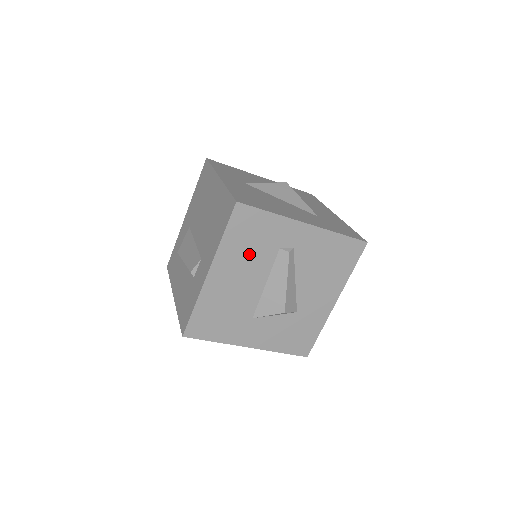
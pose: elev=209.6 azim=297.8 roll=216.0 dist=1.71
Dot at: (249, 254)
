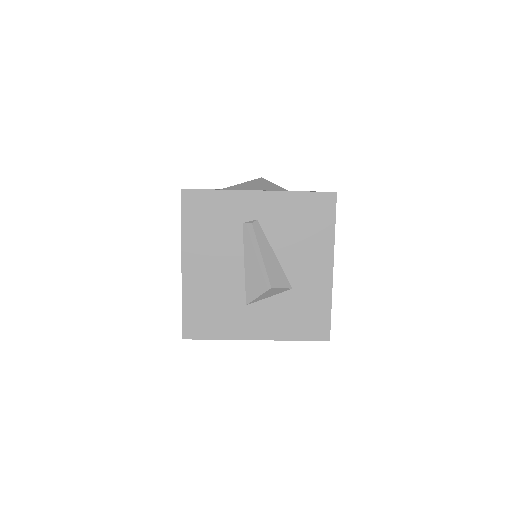
Dot at: (214, 237)
